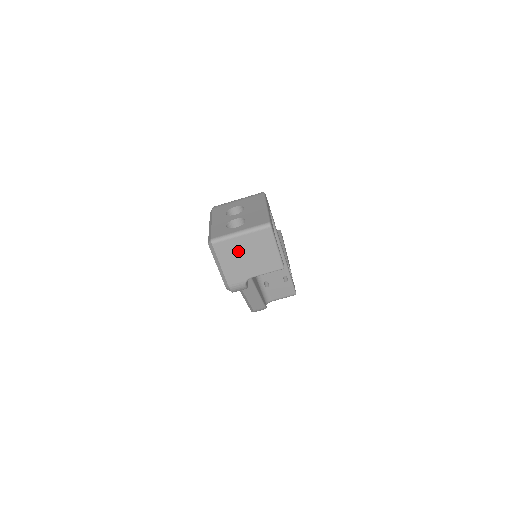
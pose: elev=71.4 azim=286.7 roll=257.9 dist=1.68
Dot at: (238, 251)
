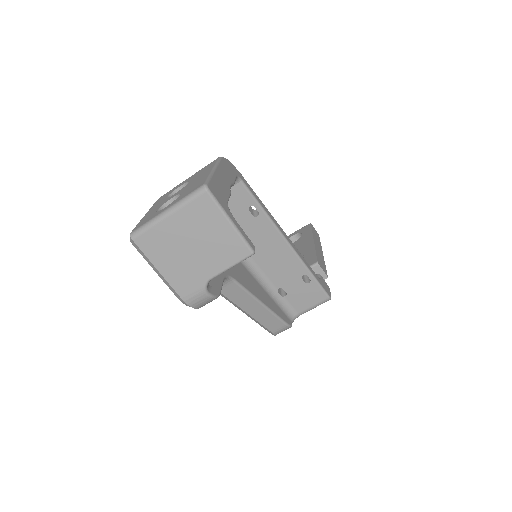
Dot at: (174, 242)
